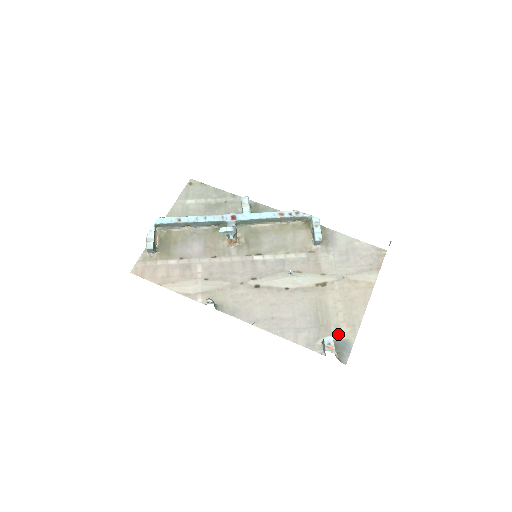
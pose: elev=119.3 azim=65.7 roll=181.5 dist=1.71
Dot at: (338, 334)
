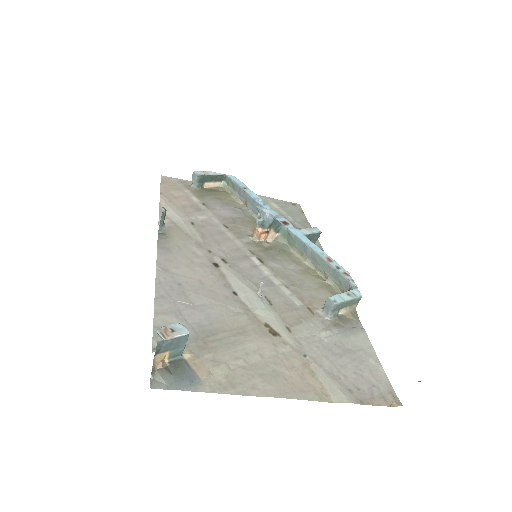
Dot at: (203, 365)
